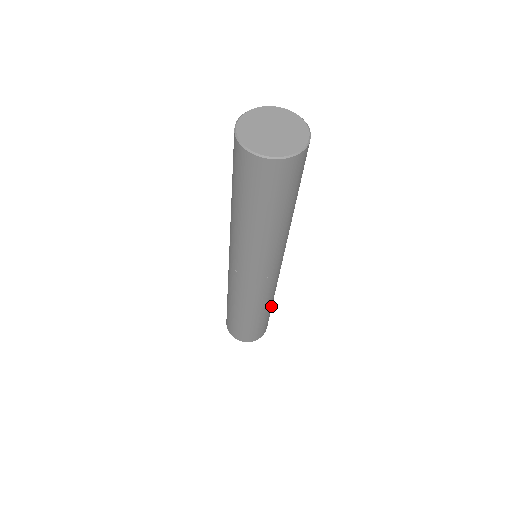
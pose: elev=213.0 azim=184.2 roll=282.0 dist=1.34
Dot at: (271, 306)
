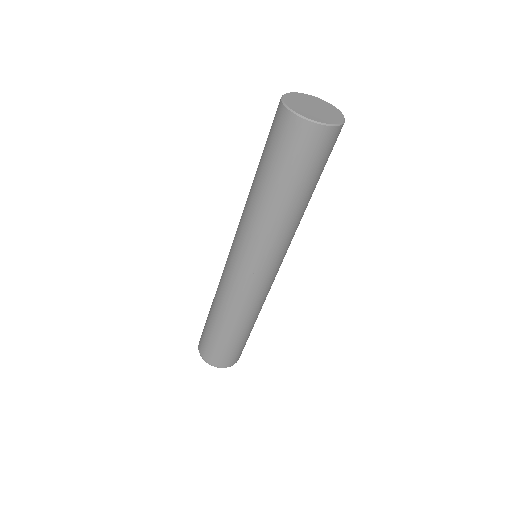
Dot at: occluded
